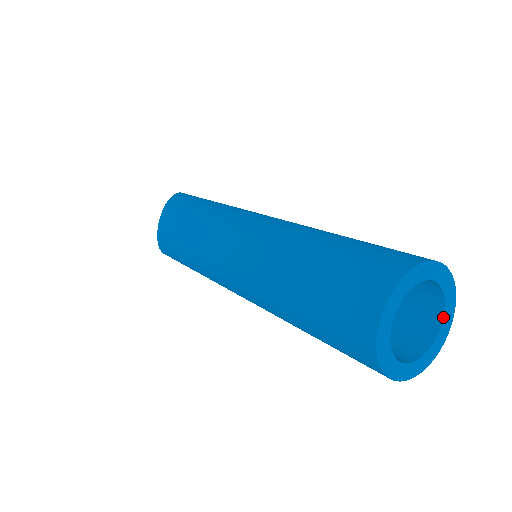
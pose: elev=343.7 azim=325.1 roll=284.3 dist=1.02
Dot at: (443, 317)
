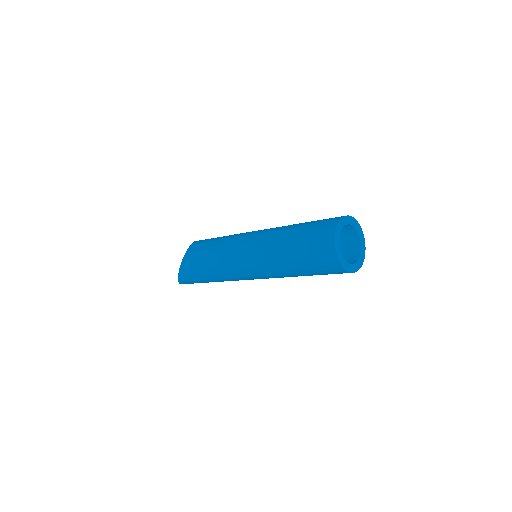
Dot at: (360, 256)
